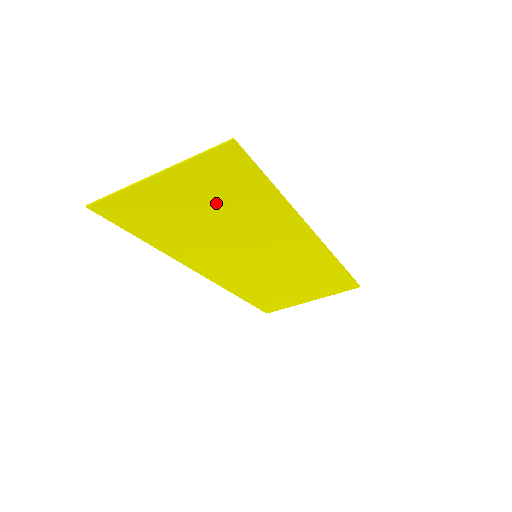
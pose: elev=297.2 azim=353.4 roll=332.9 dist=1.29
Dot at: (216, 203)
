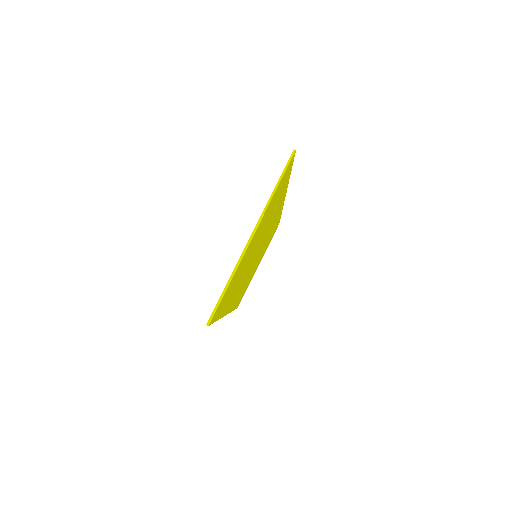
Dot at: (264, 226)
